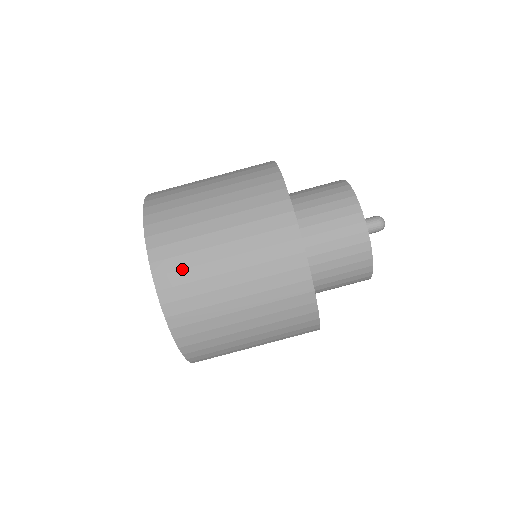
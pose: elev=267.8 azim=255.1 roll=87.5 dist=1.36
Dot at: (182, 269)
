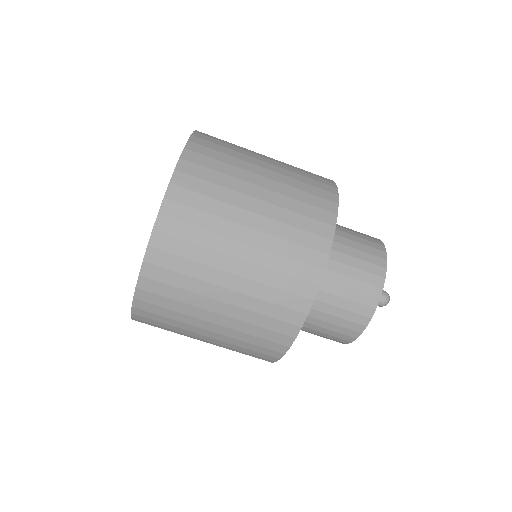
Dot at: (166, 308)
